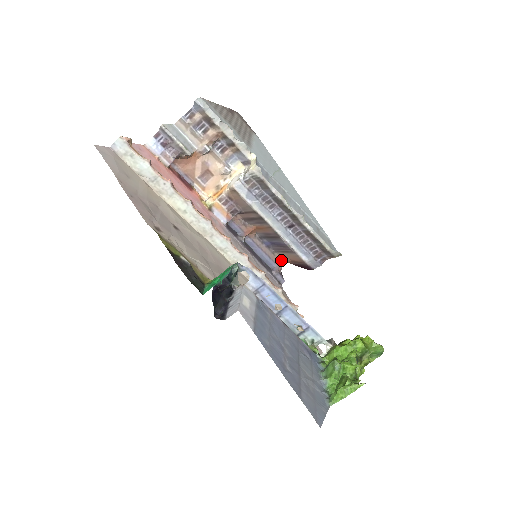
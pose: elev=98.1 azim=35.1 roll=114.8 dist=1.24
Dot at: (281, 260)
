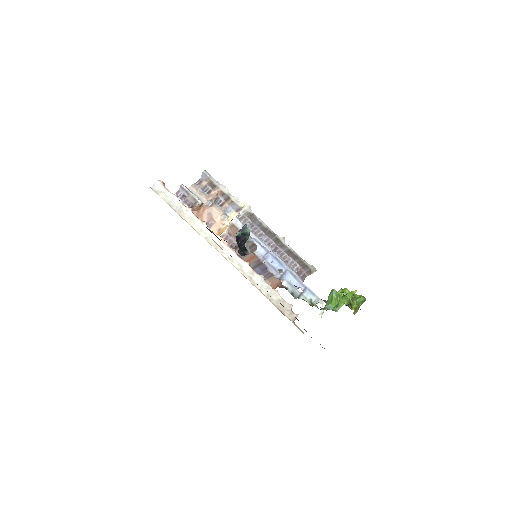
Dot at: (271, 285)
